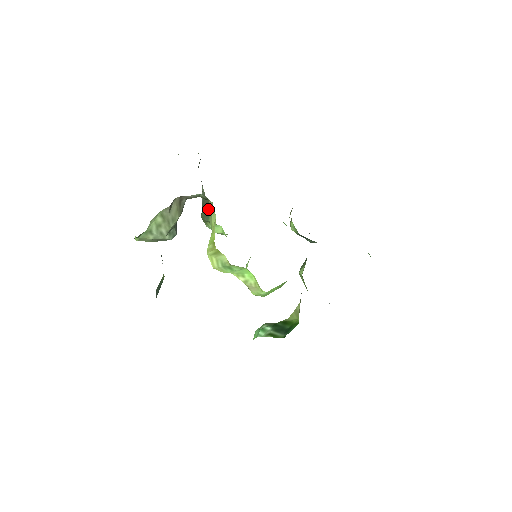
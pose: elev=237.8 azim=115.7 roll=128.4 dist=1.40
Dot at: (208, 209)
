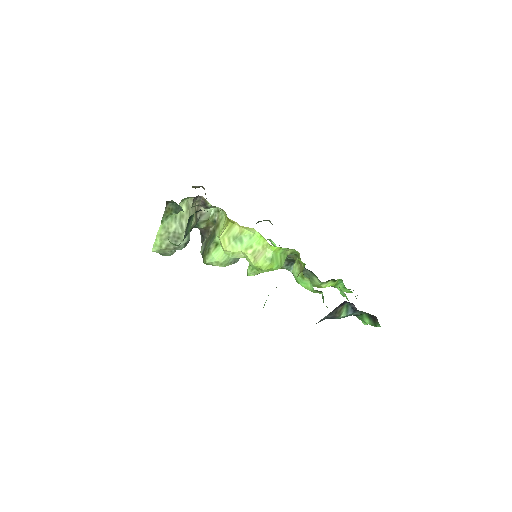
Dot at: (214, 233)
